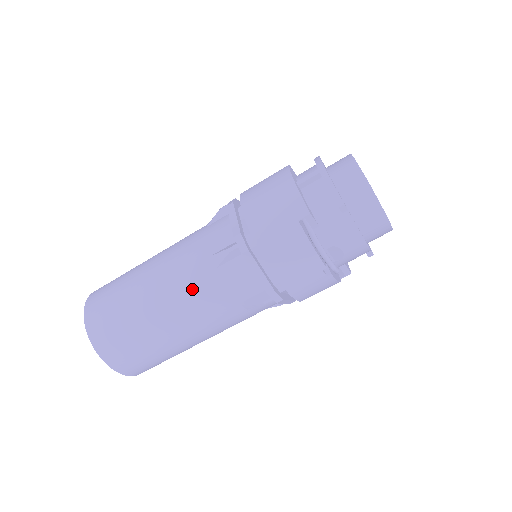
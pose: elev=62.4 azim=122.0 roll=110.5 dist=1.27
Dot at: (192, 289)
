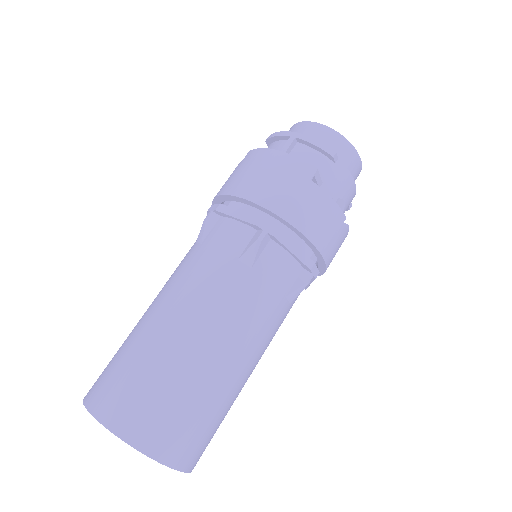
Dot at: (236, 305)
